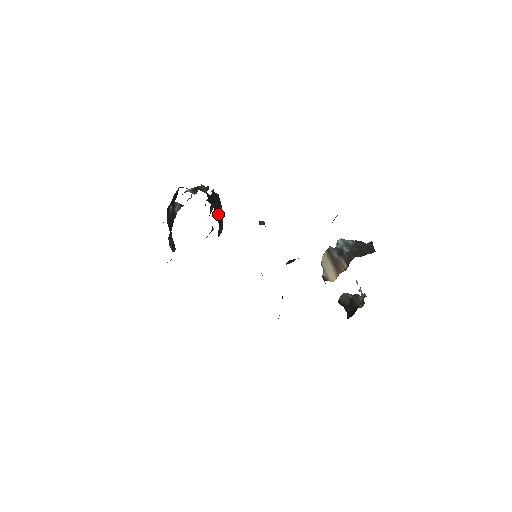
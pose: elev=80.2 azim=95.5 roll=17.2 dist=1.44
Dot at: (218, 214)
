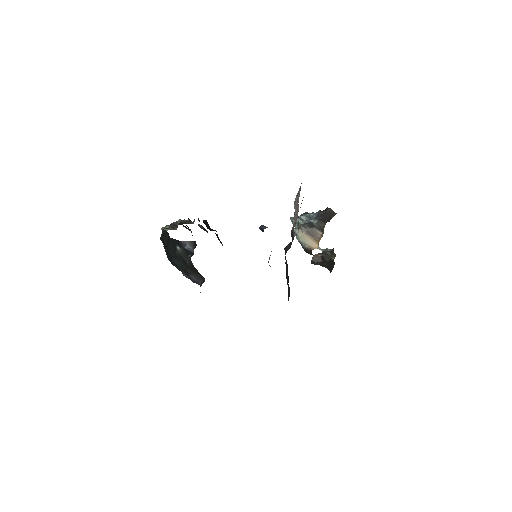
Dot at: occluded
